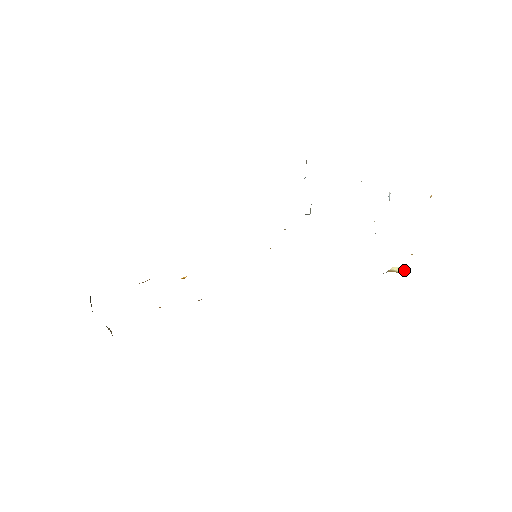
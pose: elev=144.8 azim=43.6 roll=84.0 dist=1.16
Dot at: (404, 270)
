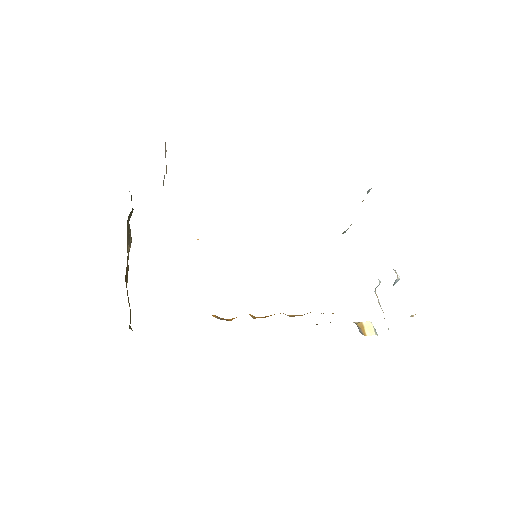
Dot at: (371, 332)
